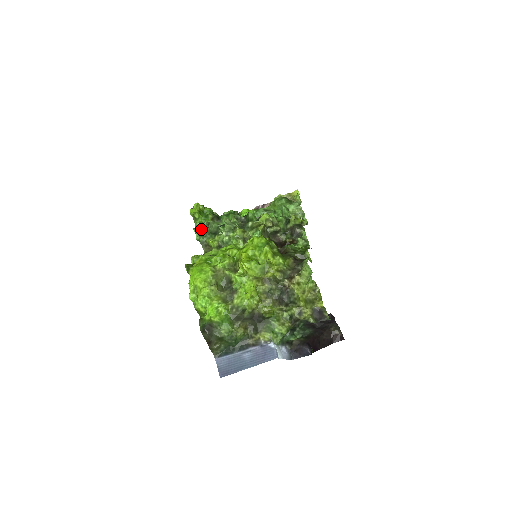
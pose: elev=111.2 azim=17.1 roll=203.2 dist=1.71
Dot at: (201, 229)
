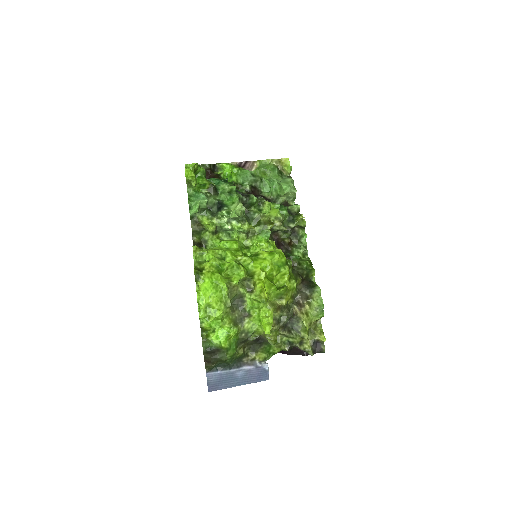
Dot at: (199, 206)
